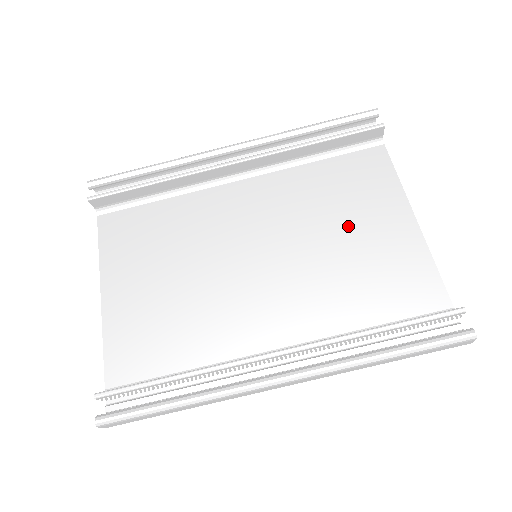
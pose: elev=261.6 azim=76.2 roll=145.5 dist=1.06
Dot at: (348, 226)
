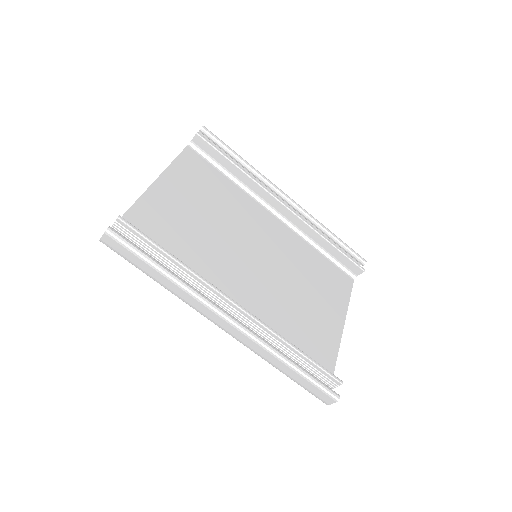
Dot at: (311, 294)
